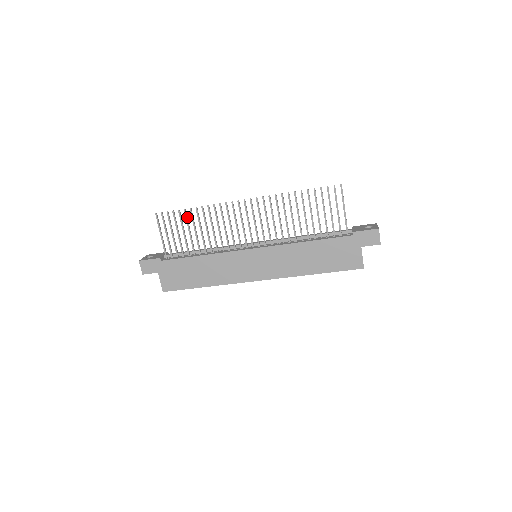
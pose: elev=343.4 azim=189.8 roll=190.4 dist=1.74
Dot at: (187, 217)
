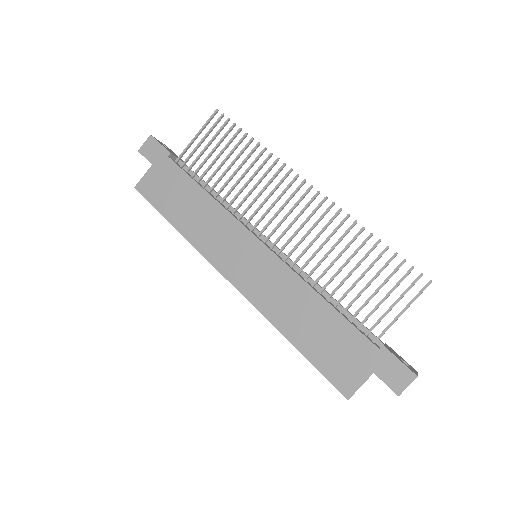
Dot at: (240, 143)
